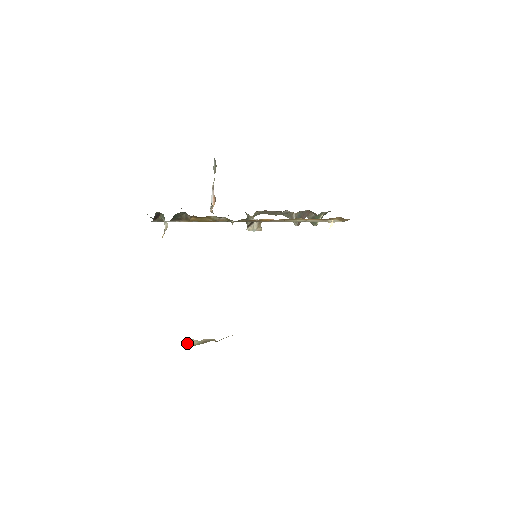
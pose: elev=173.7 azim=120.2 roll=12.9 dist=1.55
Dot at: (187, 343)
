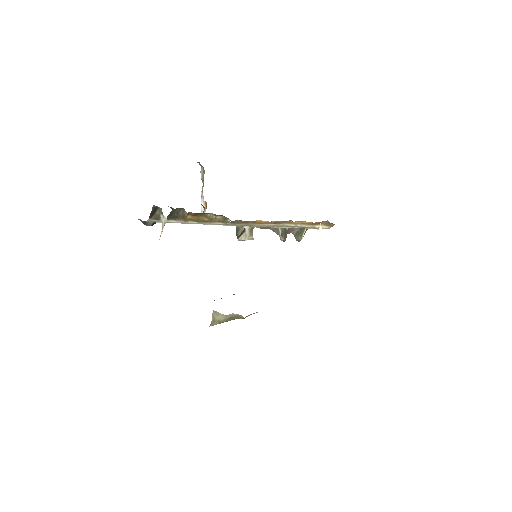
Dot at: (213, 318)
